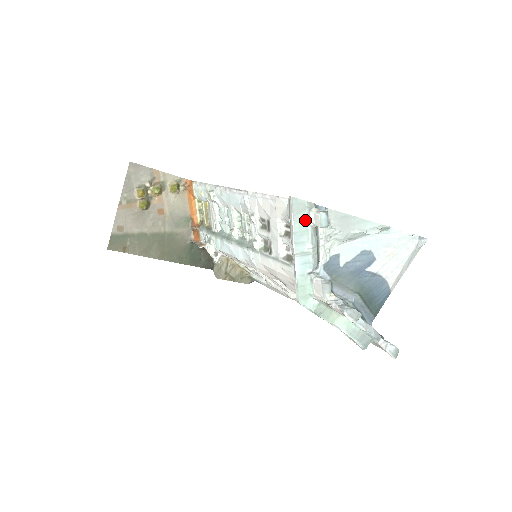
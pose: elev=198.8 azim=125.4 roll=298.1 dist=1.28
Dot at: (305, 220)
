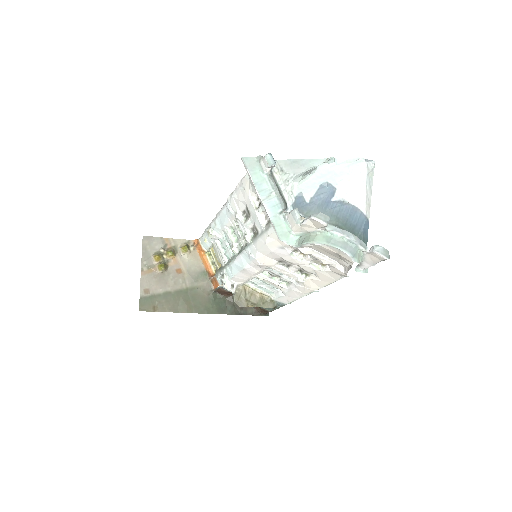
Dot at: (259, 171)
